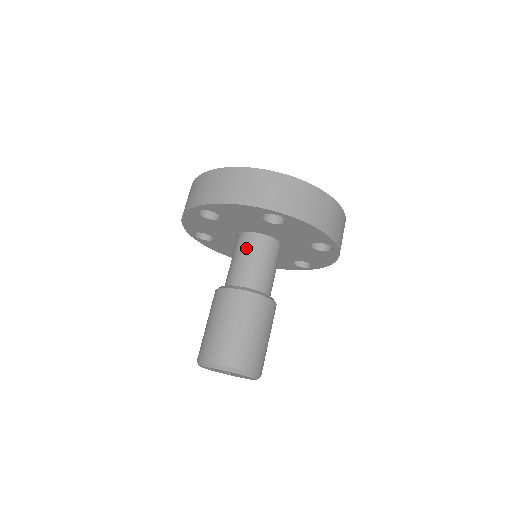
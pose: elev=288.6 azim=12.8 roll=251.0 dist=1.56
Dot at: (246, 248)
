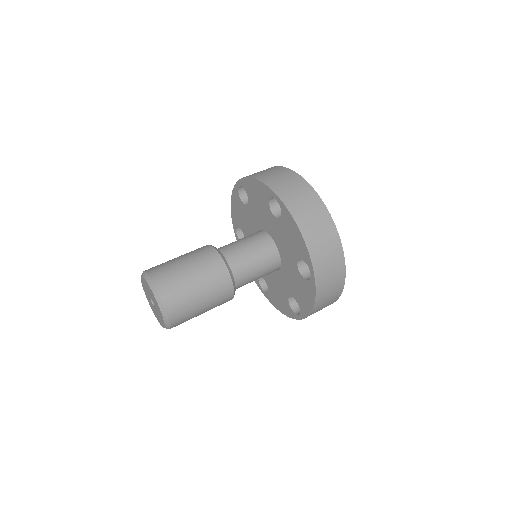
Dot at: (262, 250)
